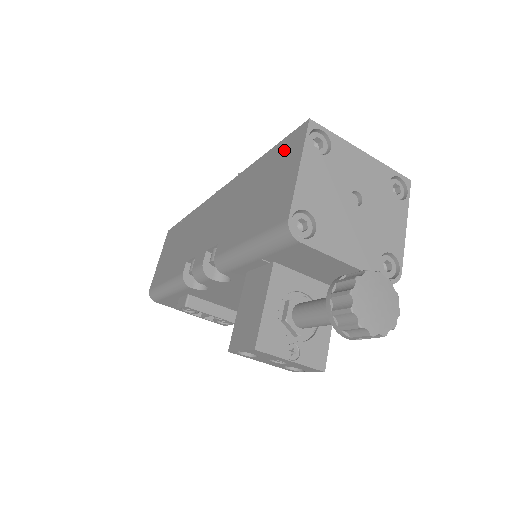
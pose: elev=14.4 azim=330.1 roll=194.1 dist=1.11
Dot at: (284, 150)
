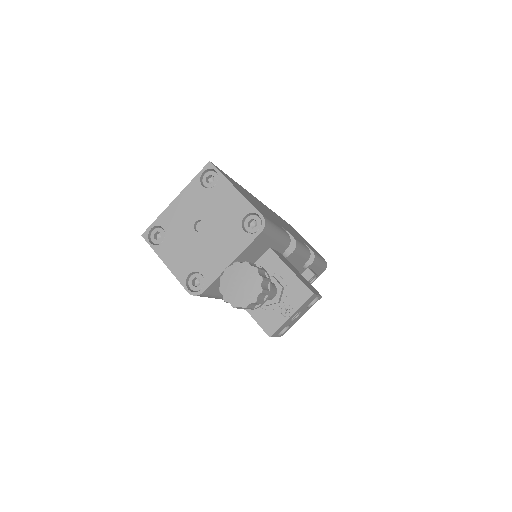
Dot at: occluded
